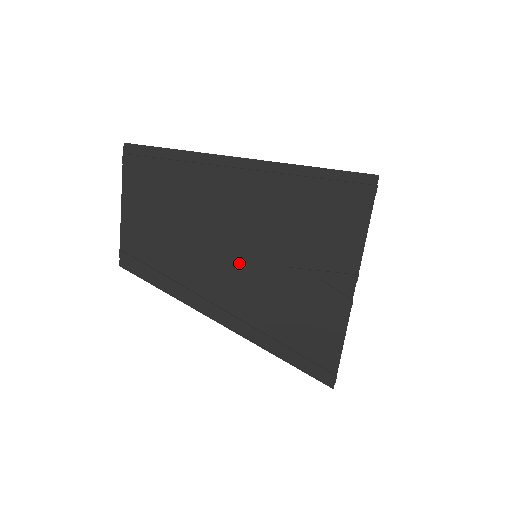
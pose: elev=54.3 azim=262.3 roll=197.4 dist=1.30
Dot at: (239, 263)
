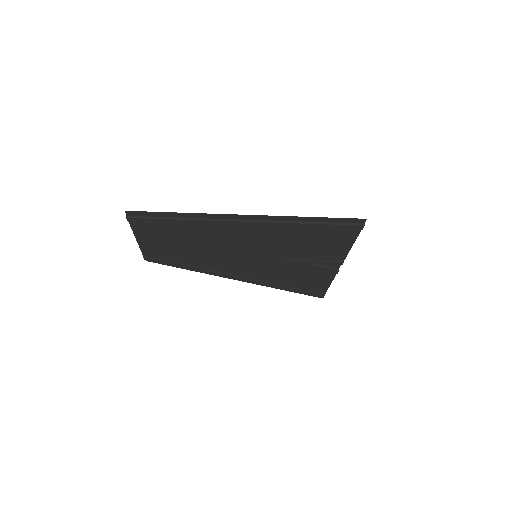
Dot at: (242, 259)
